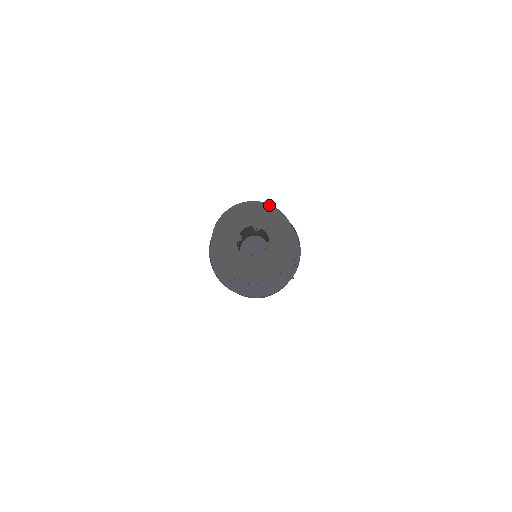
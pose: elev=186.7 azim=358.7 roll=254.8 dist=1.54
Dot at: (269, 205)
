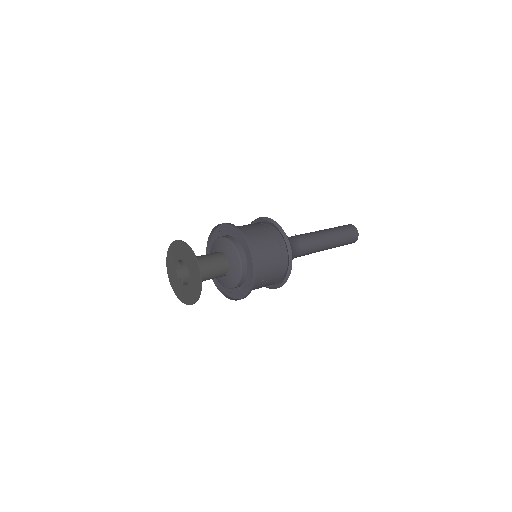
Dot at: (191, 250)
